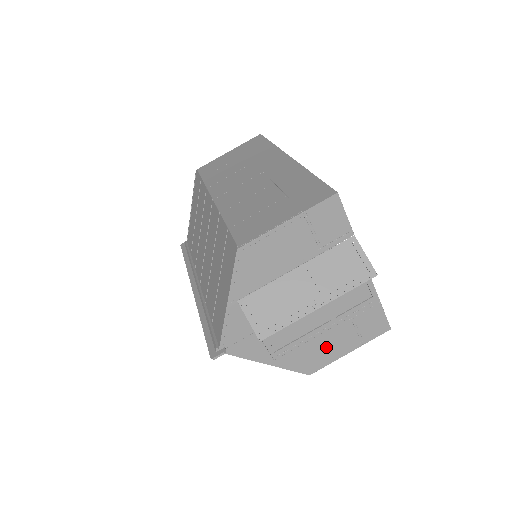
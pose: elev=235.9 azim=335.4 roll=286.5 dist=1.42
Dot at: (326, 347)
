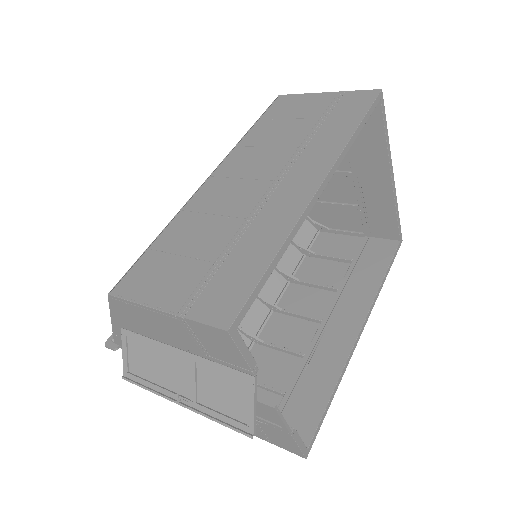
Dot at: occluded
